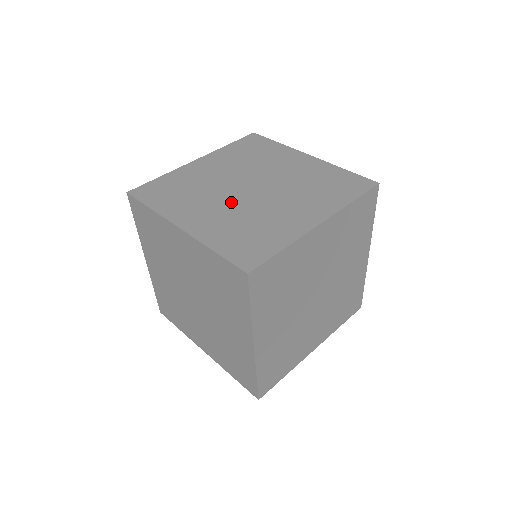
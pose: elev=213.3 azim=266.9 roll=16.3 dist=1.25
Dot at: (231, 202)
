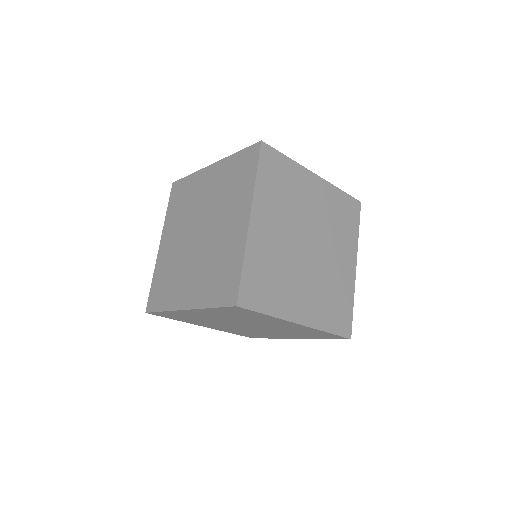
Dot at: (196, 258)
